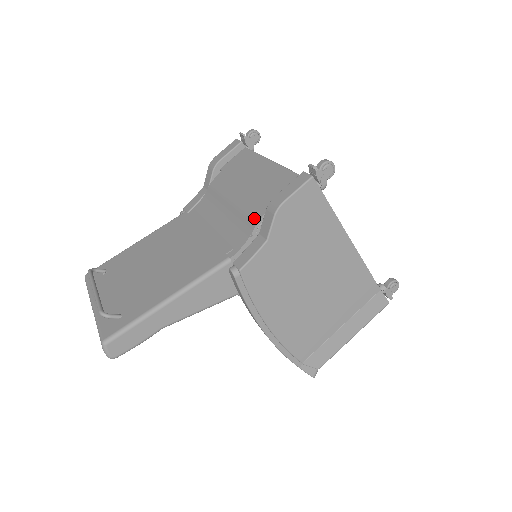
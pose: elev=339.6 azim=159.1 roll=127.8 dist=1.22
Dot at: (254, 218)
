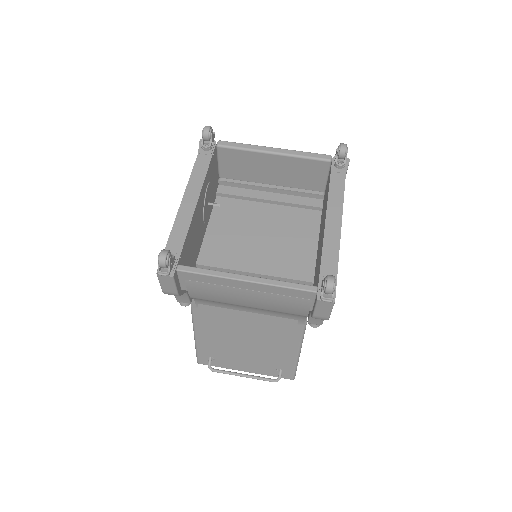
Dot at: occluded
